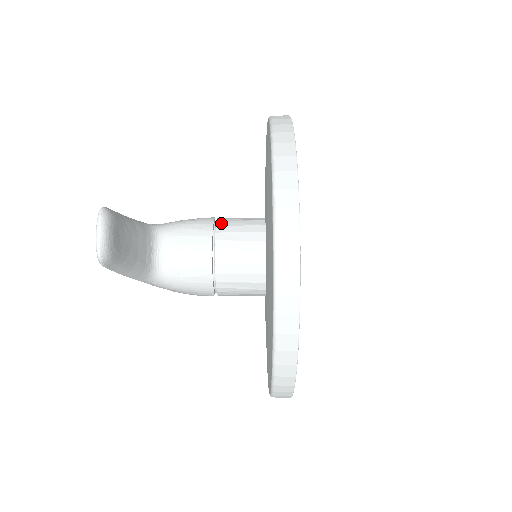
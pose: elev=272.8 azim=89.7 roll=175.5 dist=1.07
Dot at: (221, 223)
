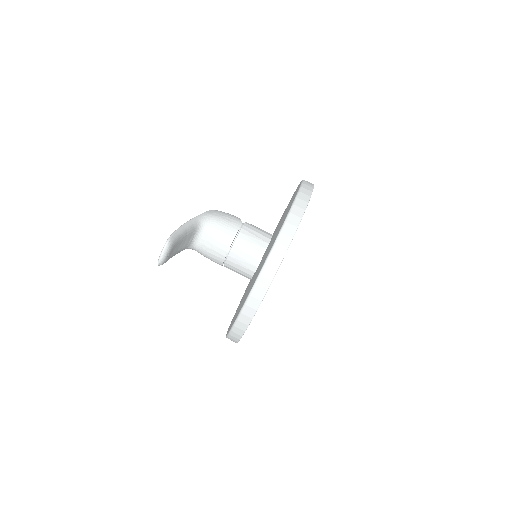
Dot at: (242, 235)
